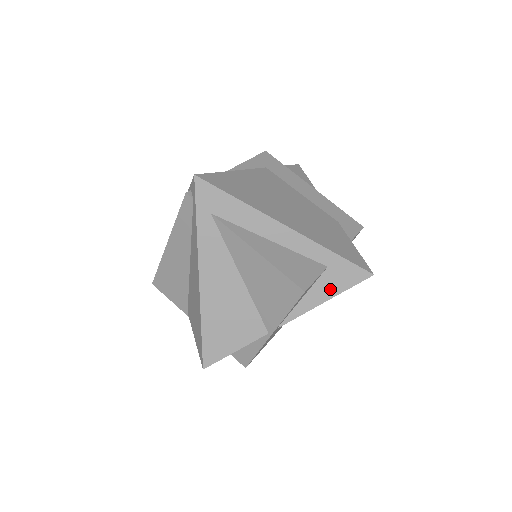
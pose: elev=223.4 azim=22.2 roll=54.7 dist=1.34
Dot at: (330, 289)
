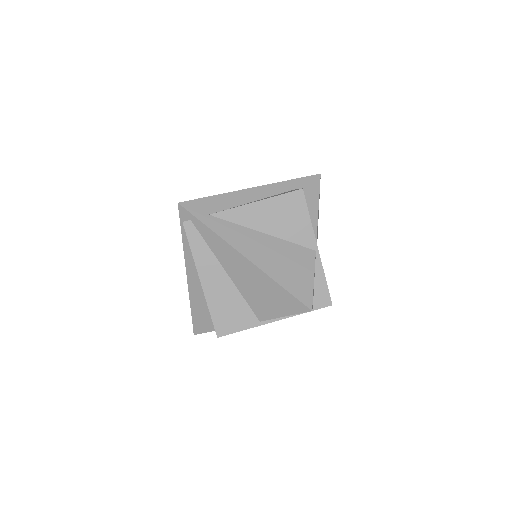
Dot at: (312, 198)
